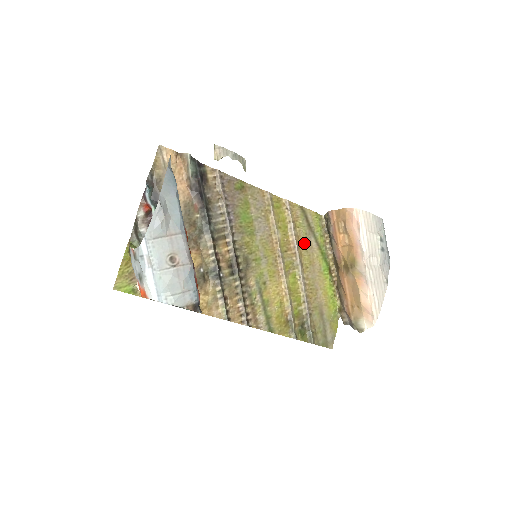
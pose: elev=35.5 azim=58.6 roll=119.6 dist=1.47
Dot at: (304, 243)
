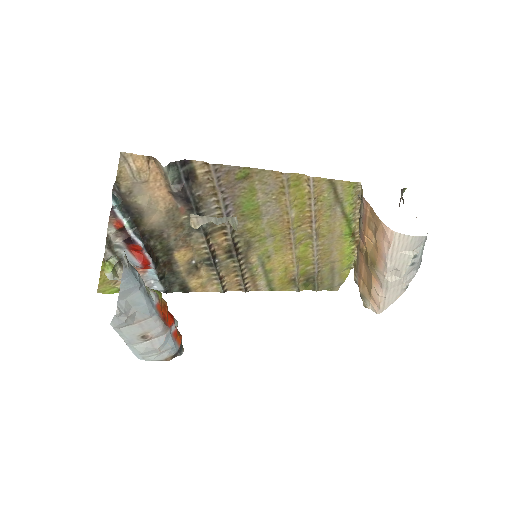
Dot at: (326, 215)
